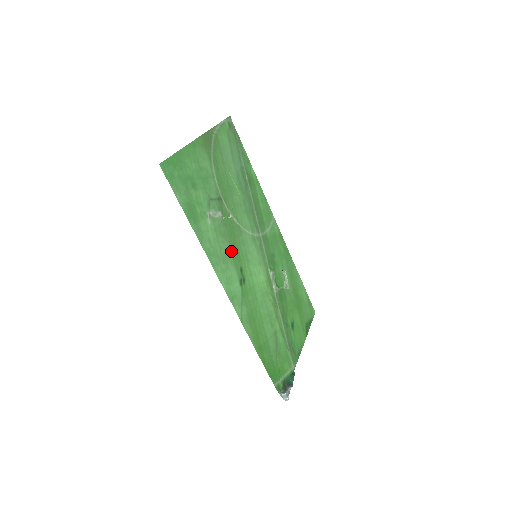
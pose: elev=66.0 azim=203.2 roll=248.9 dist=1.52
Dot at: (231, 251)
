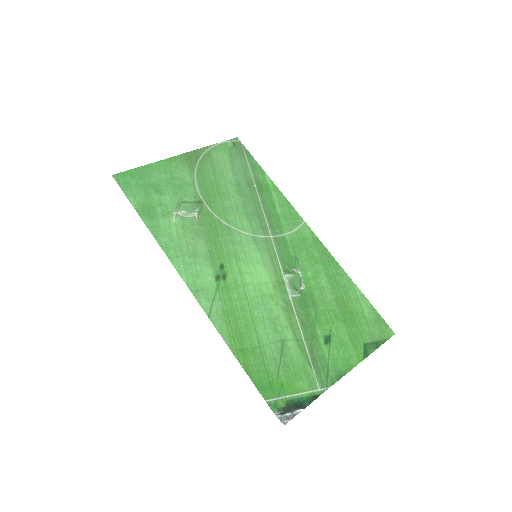
Dot at: (207, 248)
